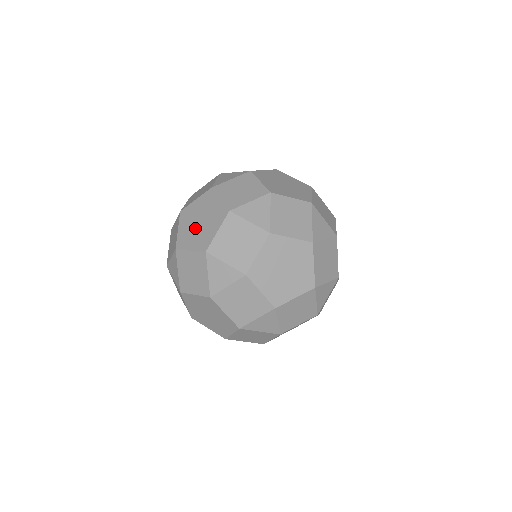
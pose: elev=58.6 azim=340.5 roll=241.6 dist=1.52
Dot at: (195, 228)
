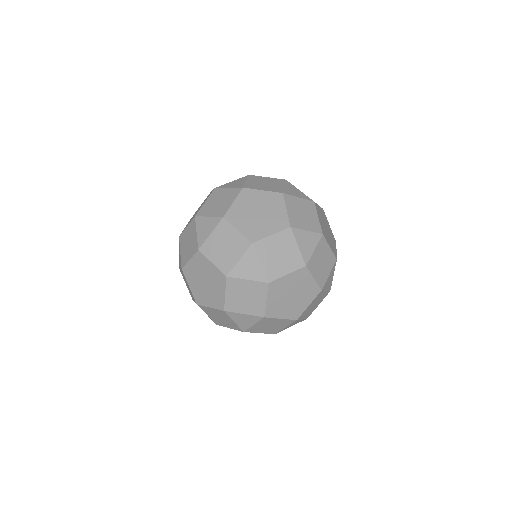
Dot at: occluded
